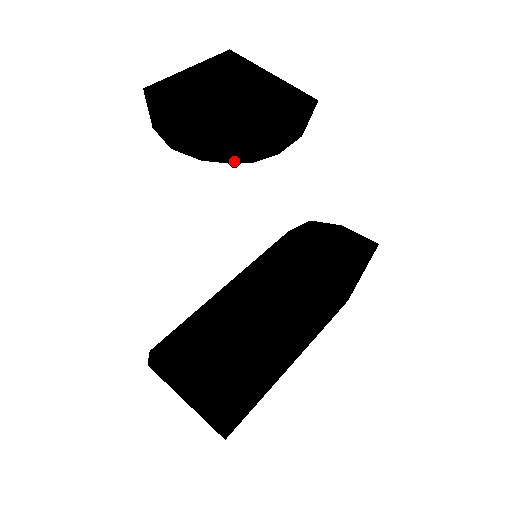
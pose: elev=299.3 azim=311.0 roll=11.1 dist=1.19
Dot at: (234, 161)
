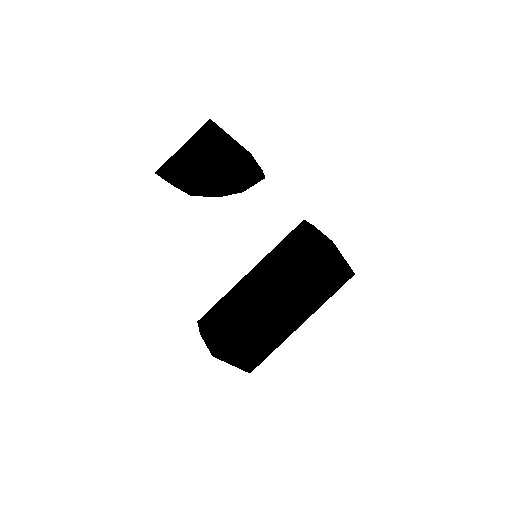
Dot at: occluded
